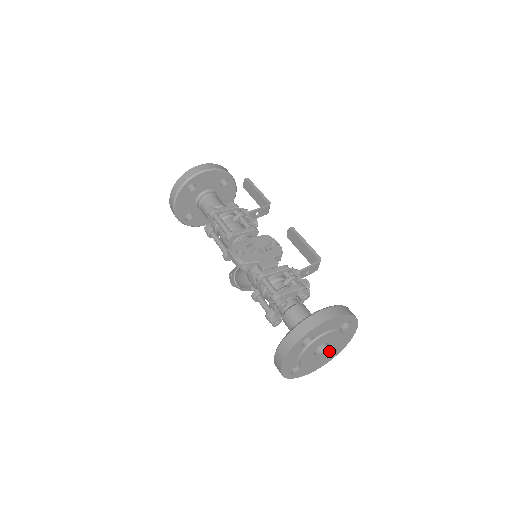
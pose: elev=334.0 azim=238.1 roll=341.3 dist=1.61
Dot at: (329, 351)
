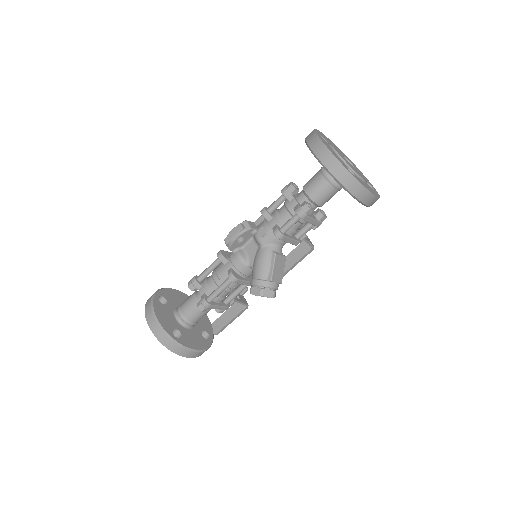
Dot at: occluded
